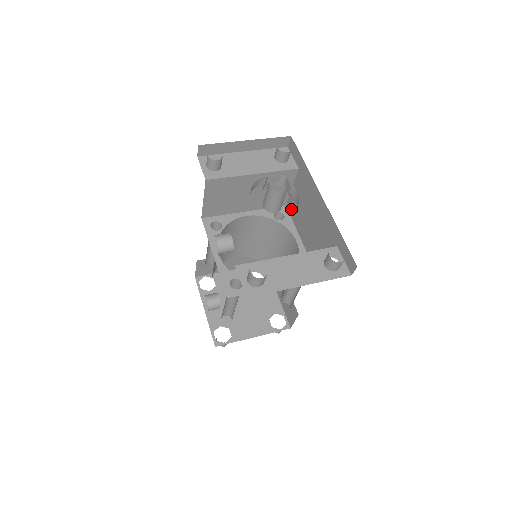
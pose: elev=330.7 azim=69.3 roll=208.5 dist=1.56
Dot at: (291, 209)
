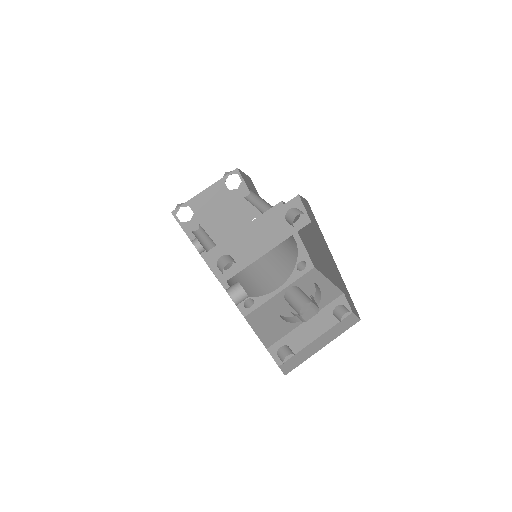
Dot at: occluded
